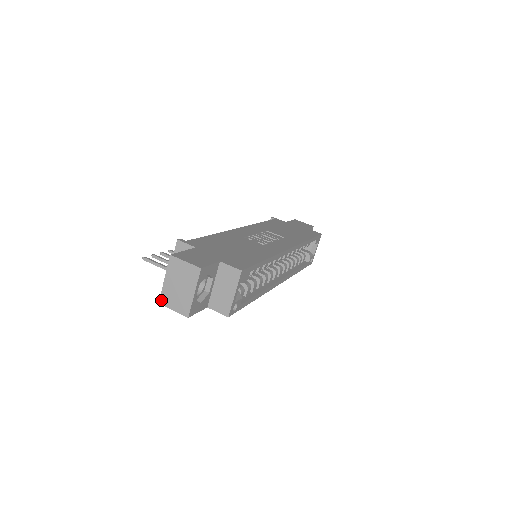
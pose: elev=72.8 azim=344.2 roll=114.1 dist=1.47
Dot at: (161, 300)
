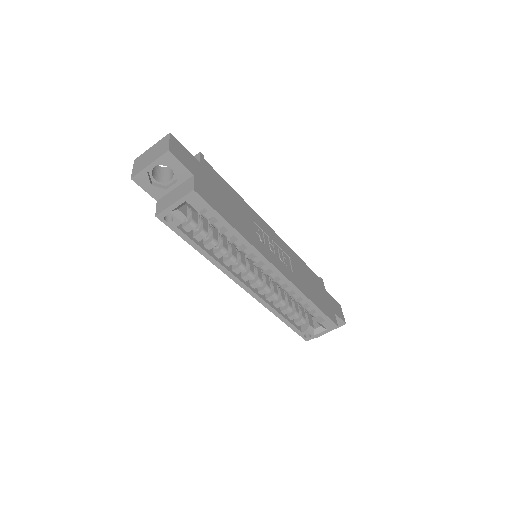
Dot at: (137, 158)
